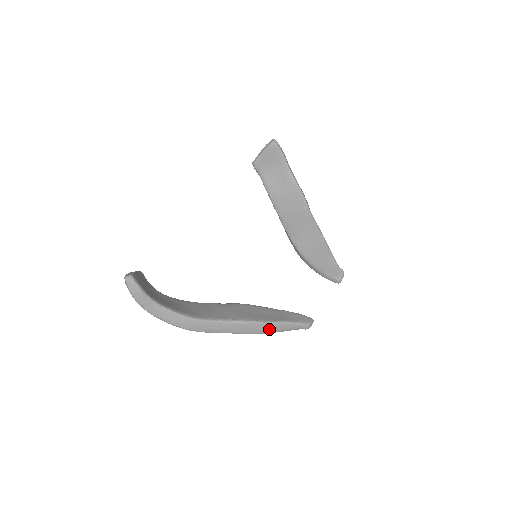
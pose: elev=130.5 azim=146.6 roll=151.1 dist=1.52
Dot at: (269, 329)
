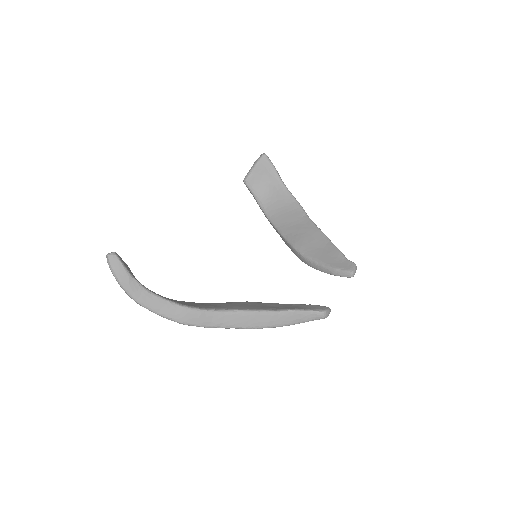
Dot at: (279, 320)
